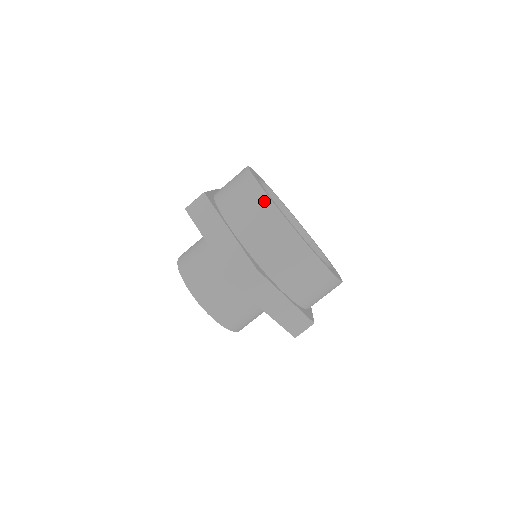
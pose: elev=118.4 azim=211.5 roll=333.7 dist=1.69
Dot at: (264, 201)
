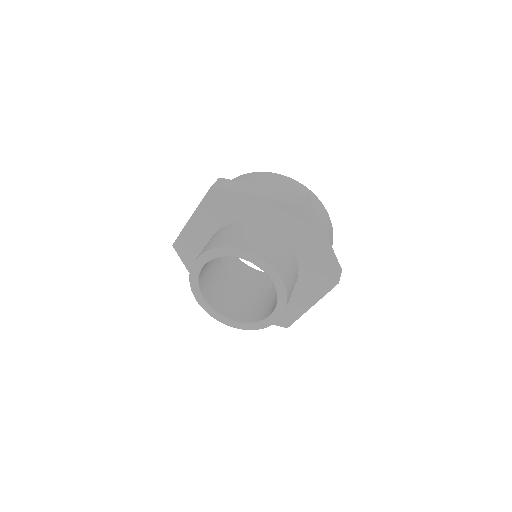
Dot at: (271, 174)
